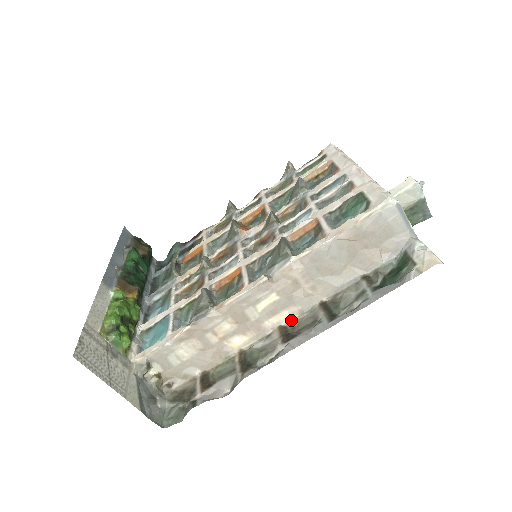
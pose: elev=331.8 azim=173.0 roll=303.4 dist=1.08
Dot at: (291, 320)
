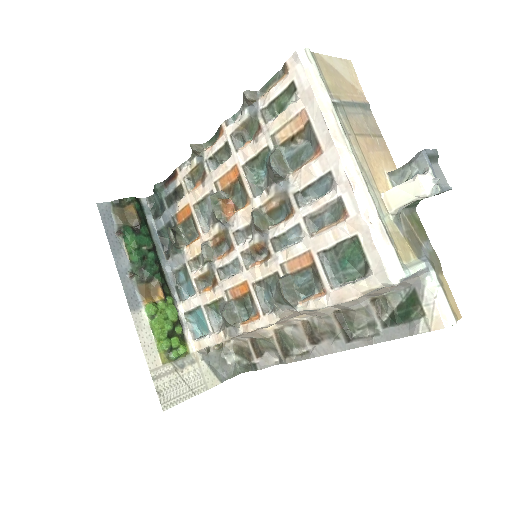
Dot at: (311, 317)
